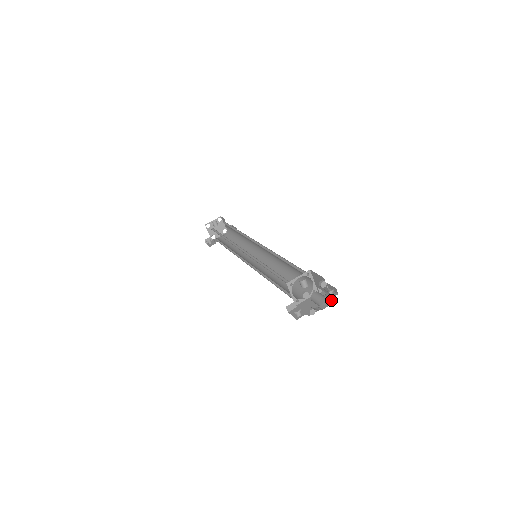
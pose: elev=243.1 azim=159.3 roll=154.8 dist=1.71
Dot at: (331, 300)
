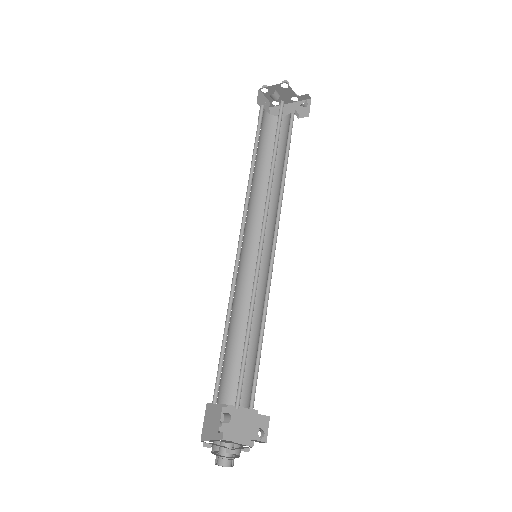
Dot at: (247, 451)
